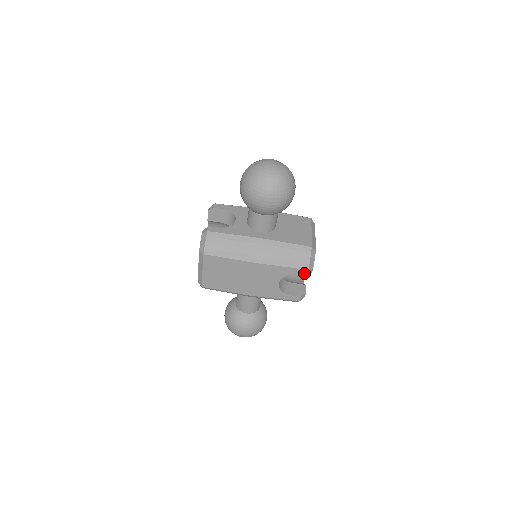
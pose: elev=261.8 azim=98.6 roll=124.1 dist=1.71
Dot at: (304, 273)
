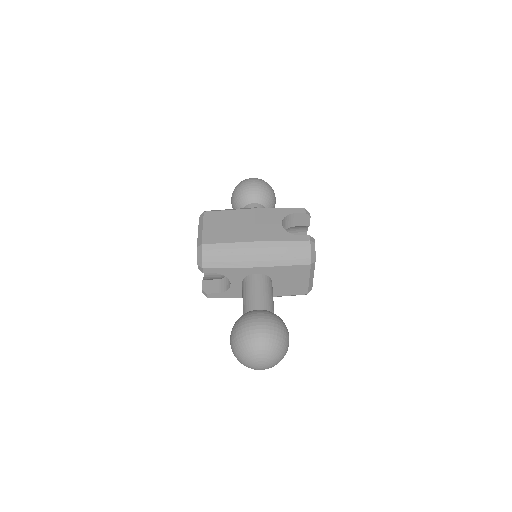
Dot at: (302, 212)
